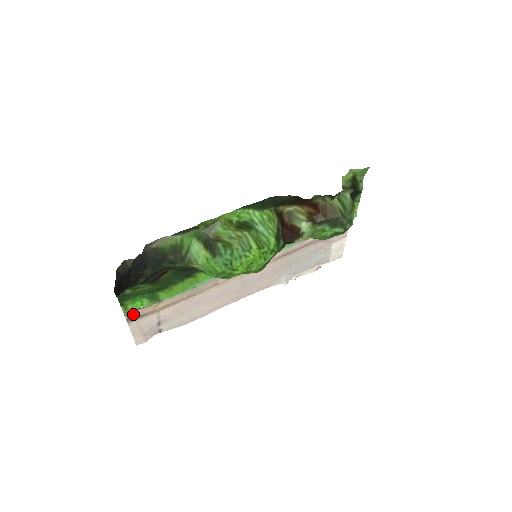
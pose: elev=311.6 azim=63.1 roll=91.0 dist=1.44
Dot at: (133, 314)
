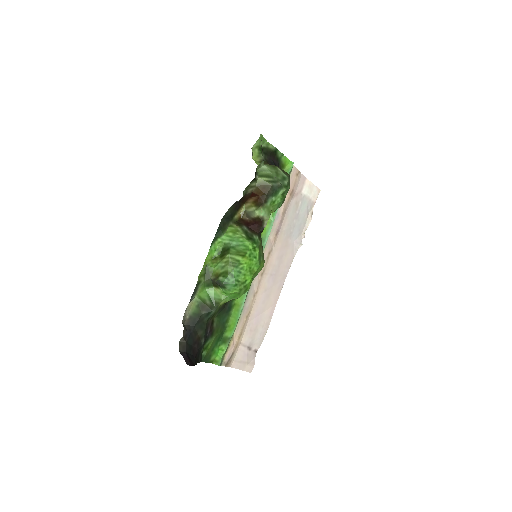
Dot at: (225, 360)
